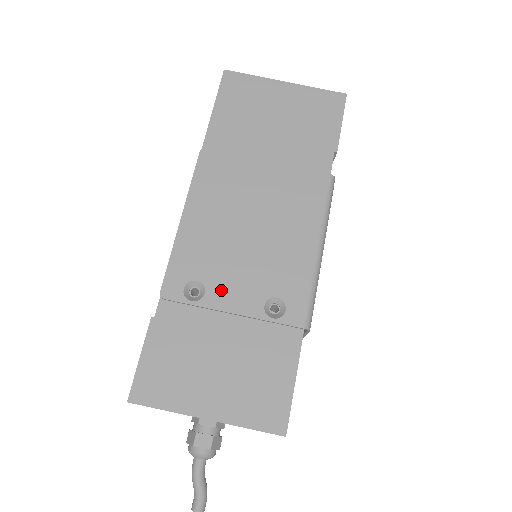
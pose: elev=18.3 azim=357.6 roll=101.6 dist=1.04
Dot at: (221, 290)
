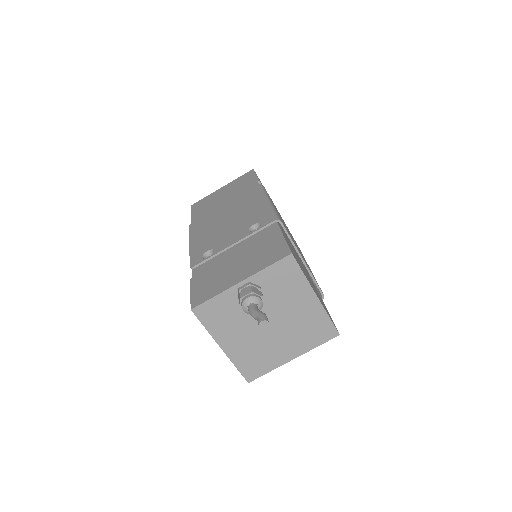
Dot at: (222, 244)
